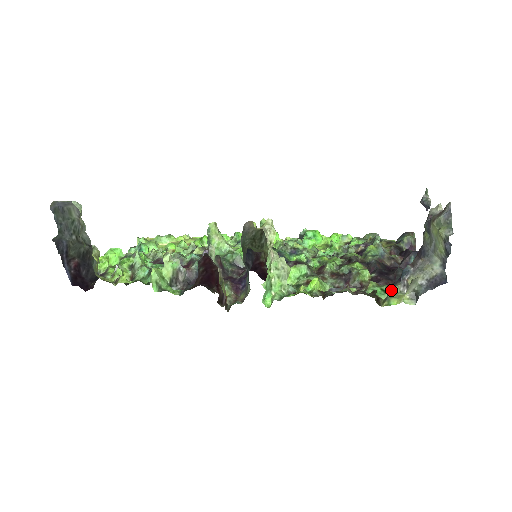
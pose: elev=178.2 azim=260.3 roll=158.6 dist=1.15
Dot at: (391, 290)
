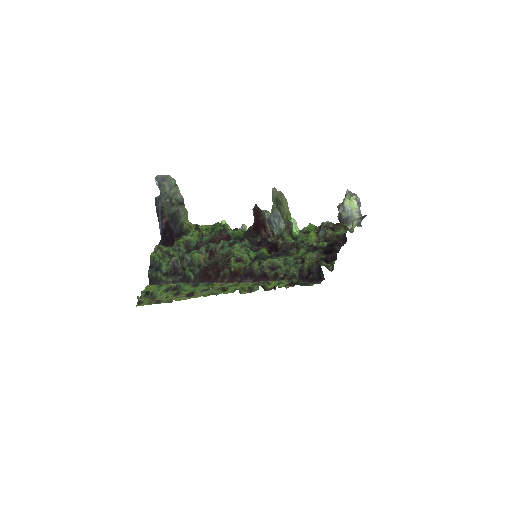
Dot at: occluded
